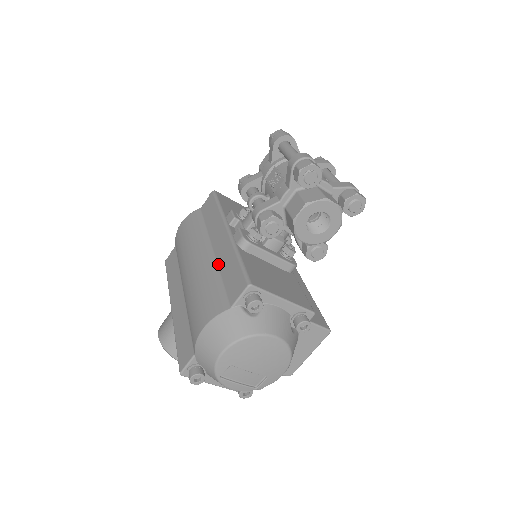
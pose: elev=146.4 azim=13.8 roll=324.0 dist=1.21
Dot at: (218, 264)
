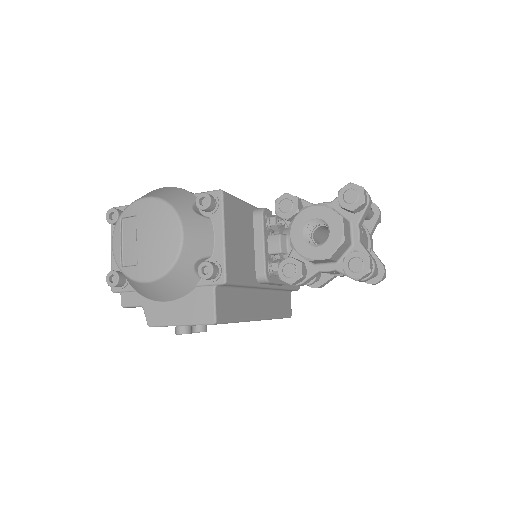
Dot at: occluded
